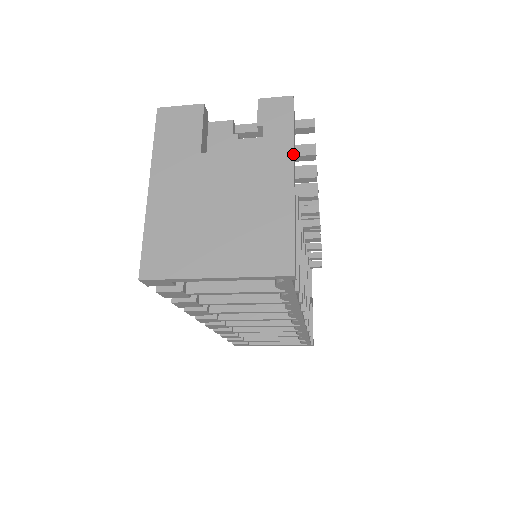
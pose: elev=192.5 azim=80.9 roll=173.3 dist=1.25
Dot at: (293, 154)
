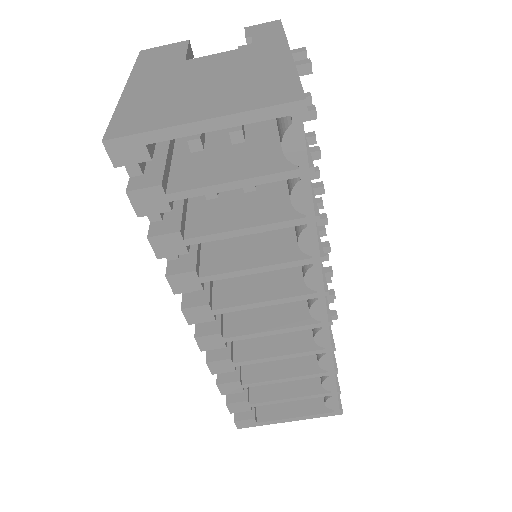
Dot at: (287, 41)
